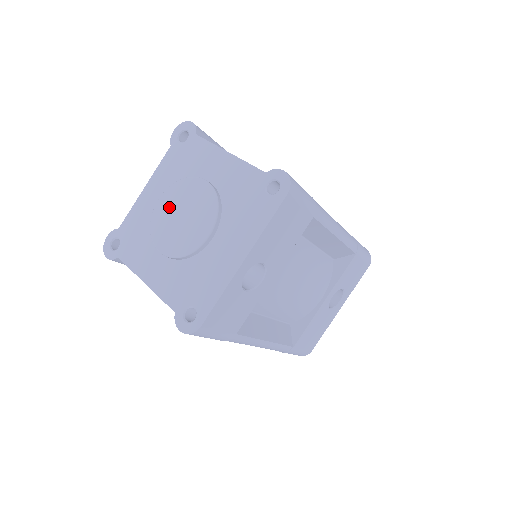
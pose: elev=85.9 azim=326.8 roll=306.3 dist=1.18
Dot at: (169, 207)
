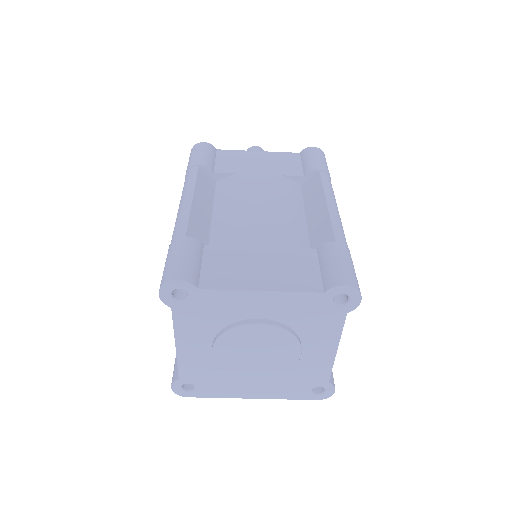
Dot at: (258, 339)
